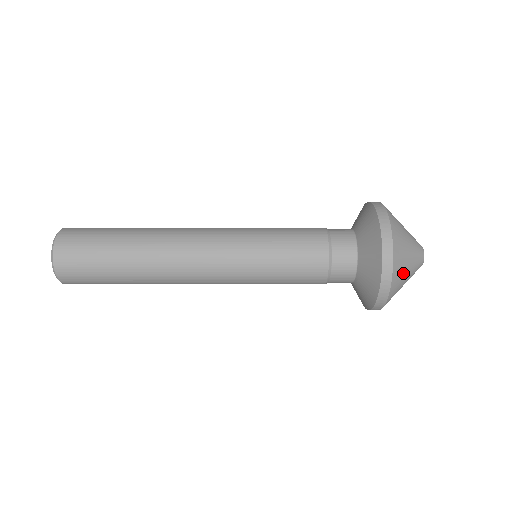
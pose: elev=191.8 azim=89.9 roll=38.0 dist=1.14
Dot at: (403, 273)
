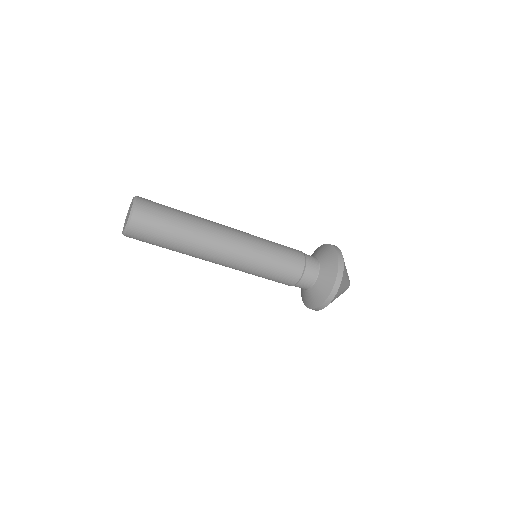
Dot at: occluded
